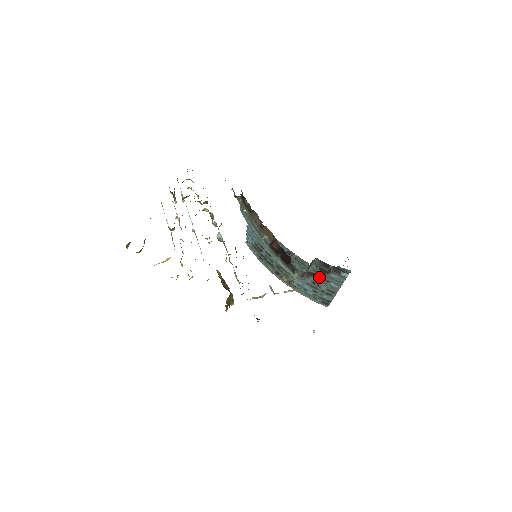
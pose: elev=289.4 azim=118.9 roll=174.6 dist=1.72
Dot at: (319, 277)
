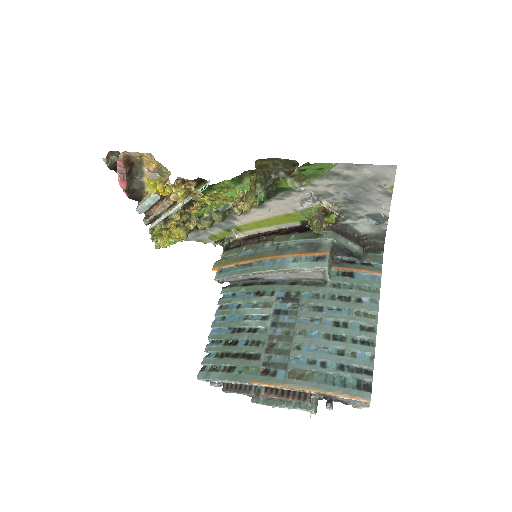
Dot at: (344, 299)
